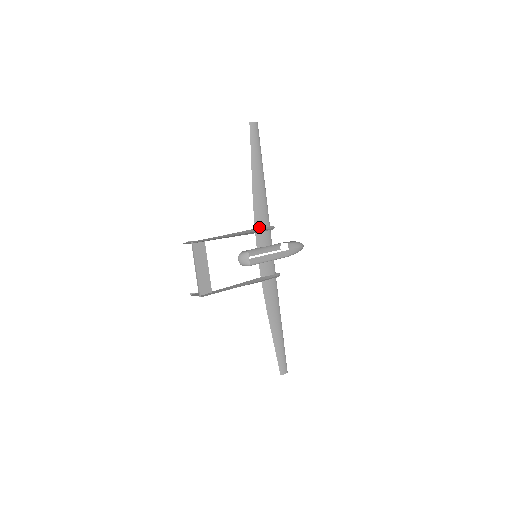
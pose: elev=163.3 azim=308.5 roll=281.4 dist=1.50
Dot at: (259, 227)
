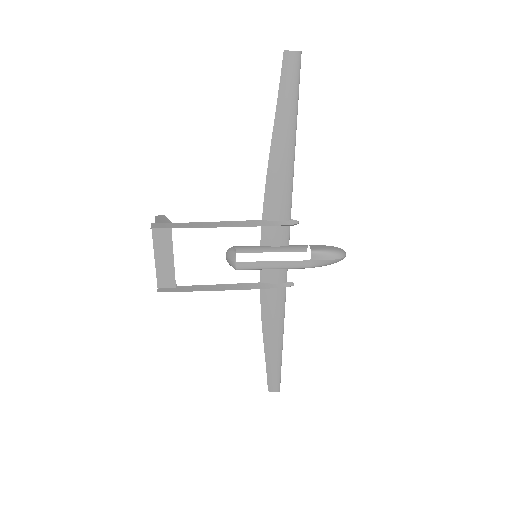
Dot at: (269, 219)
